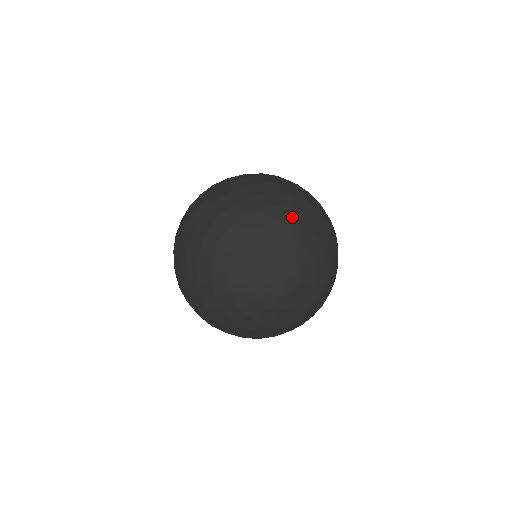
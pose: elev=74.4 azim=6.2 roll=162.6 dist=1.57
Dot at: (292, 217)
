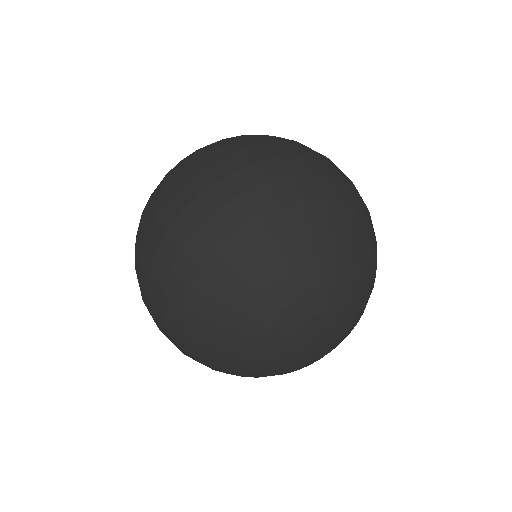
Dot at: (372, 283)
